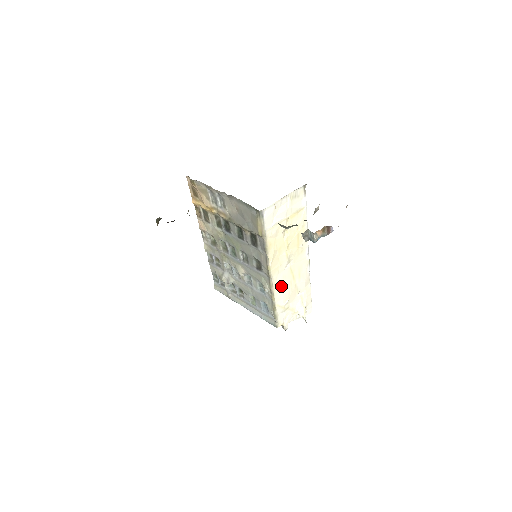
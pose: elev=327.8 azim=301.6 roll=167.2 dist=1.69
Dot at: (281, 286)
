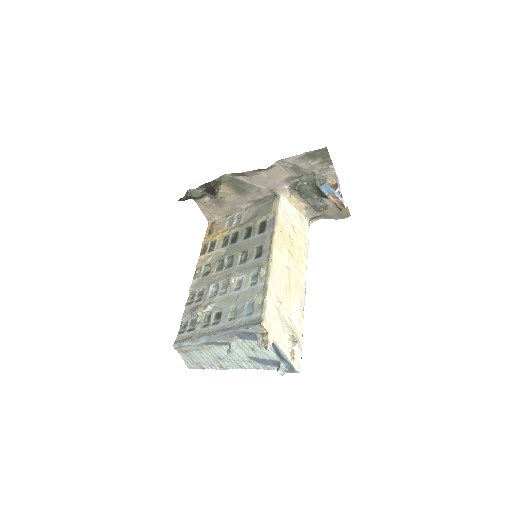
Dot at: (277, 277)
